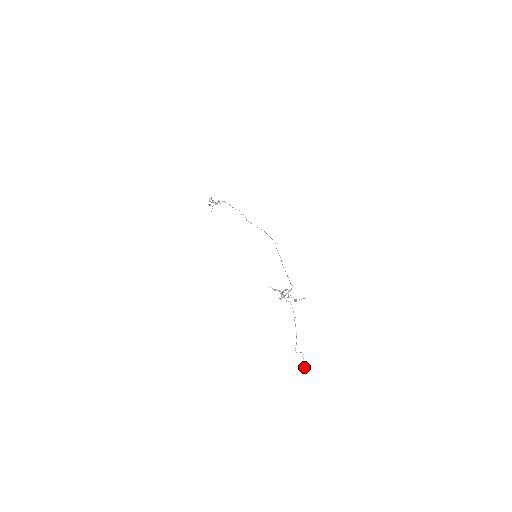
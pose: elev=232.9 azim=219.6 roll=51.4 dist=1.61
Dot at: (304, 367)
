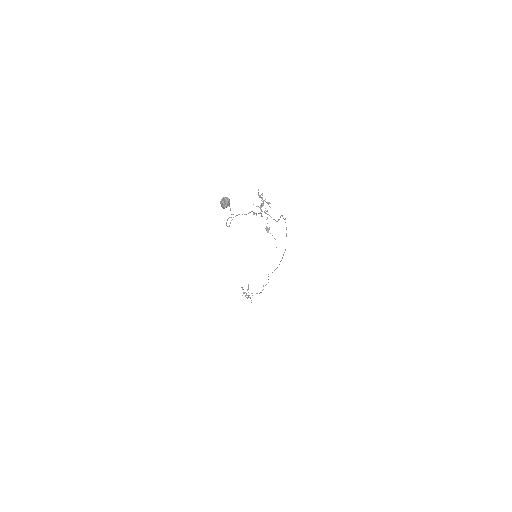
Dot at: (226, 197)
